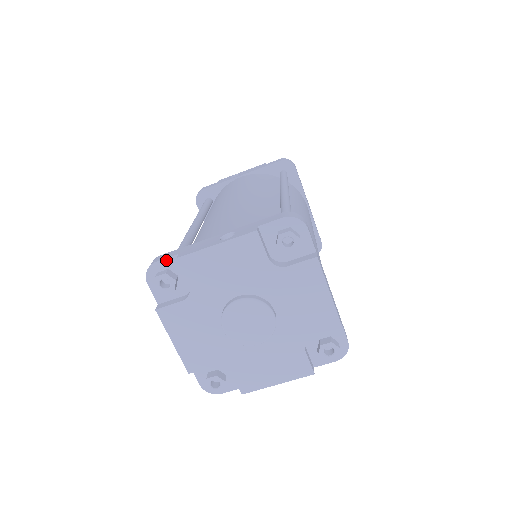
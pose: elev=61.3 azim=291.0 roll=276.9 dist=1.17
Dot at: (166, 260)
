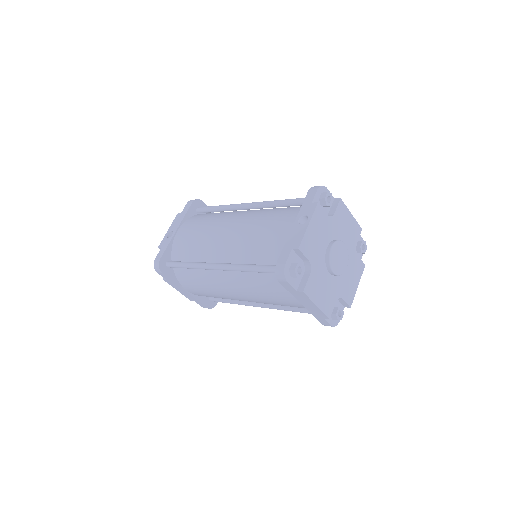
Dot at: (289, 258)
